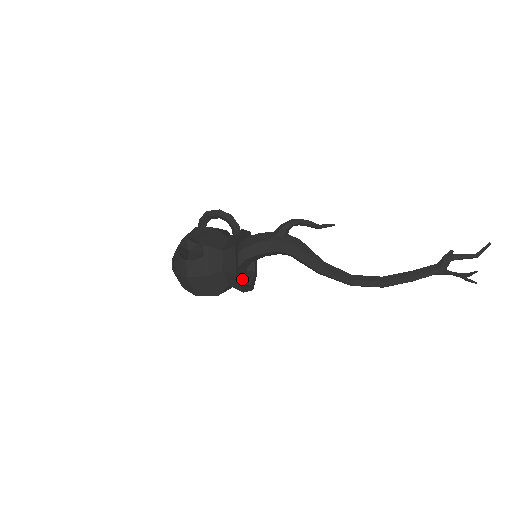
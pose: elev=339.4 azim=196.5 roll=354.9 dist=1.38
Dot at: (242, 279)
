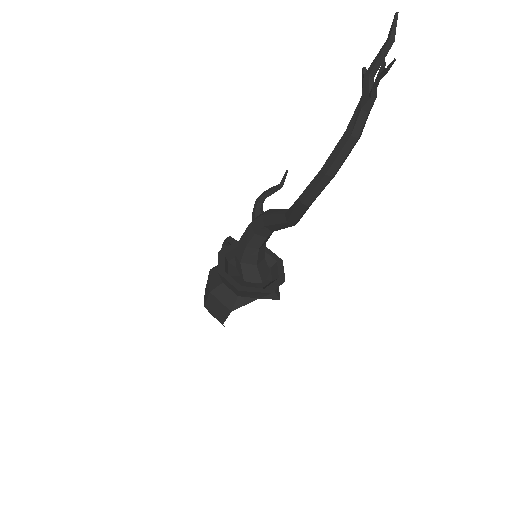
Dot at: occluded
